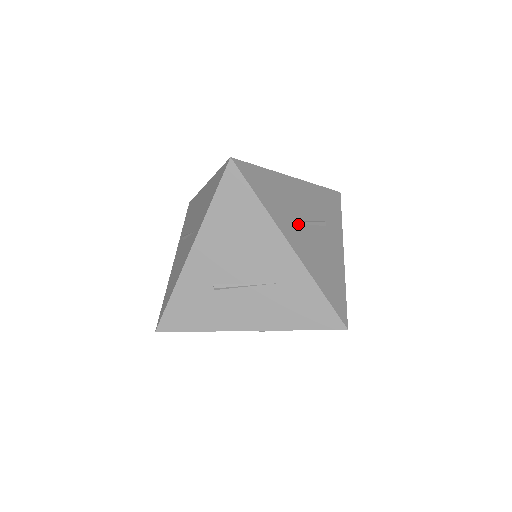
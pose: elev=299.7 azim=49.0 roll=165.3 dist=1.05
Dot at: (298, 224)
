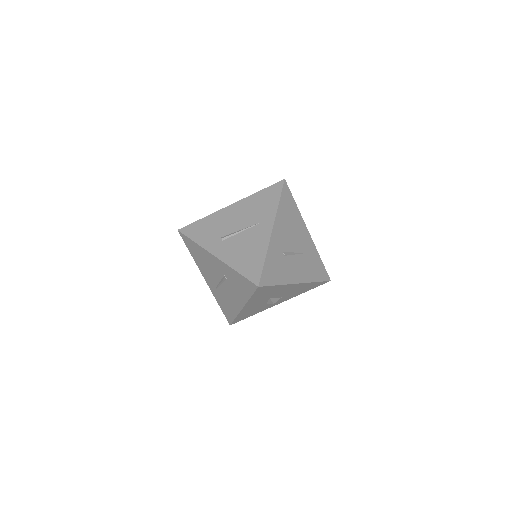
Dot at: occluded
